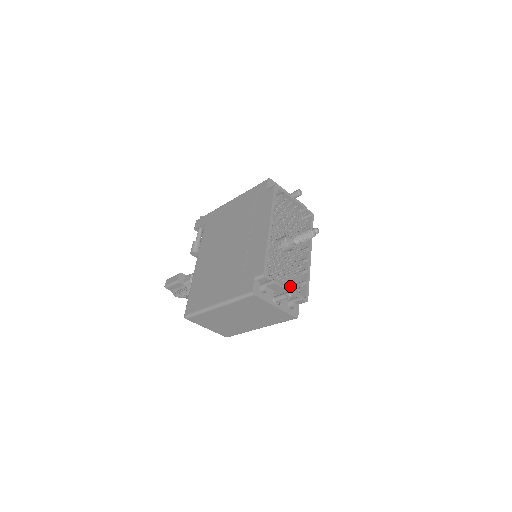
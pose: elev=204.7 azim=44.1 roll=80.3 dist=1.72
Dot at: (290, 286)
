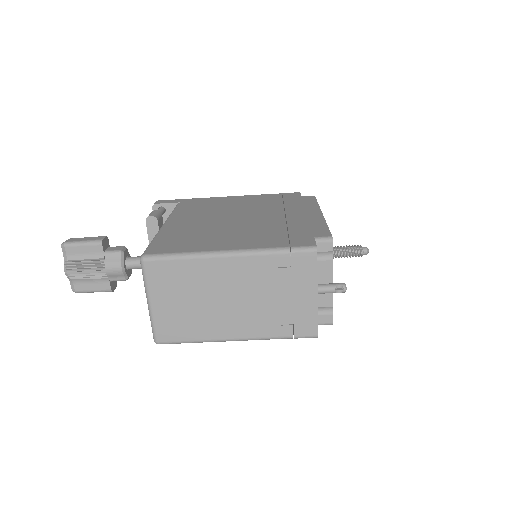
Dot at: occluded
